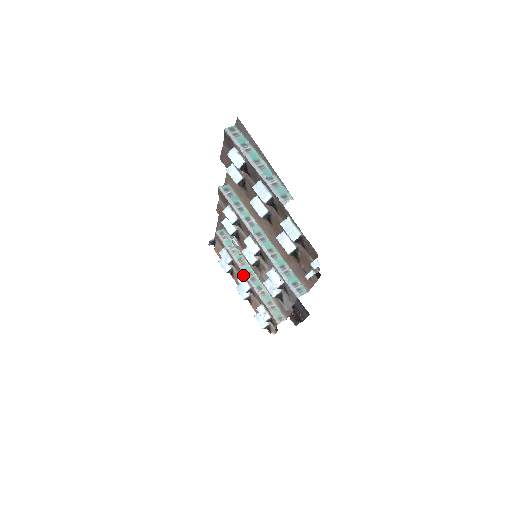
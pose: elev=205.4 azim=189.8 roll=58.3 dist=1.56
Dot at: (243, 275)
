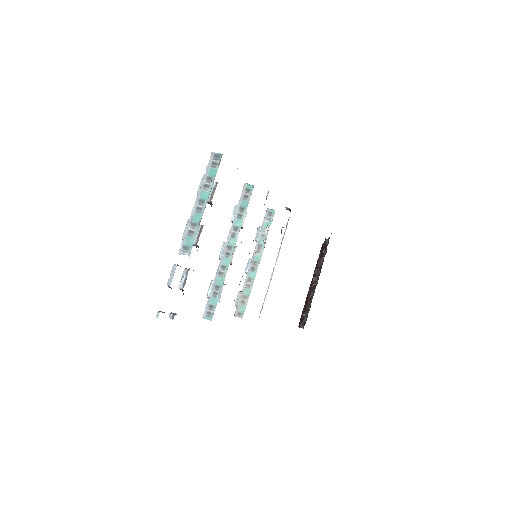
Dot at: (252, 259)
